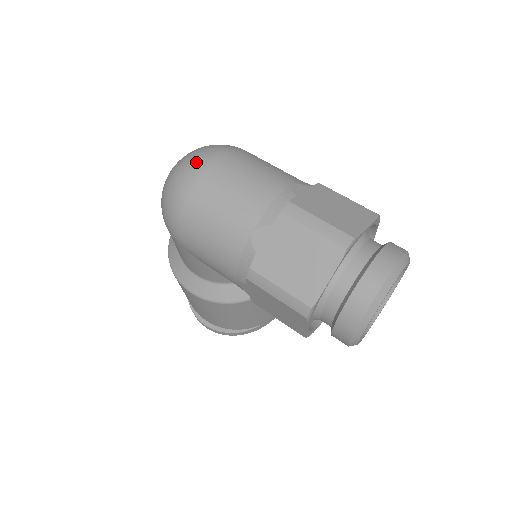
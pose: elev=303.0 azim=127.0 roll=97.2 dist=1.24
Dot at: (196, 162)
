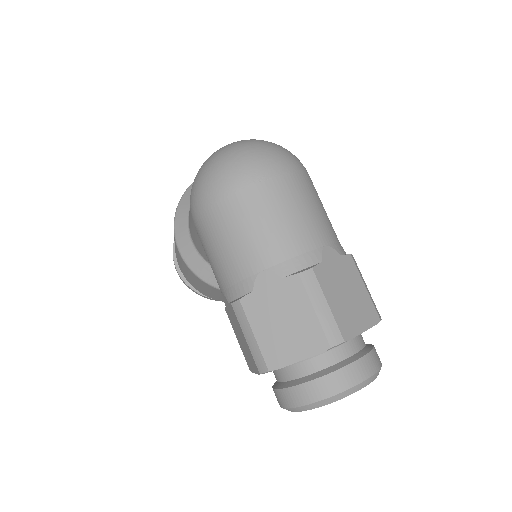
Dot at: (254, 164)
